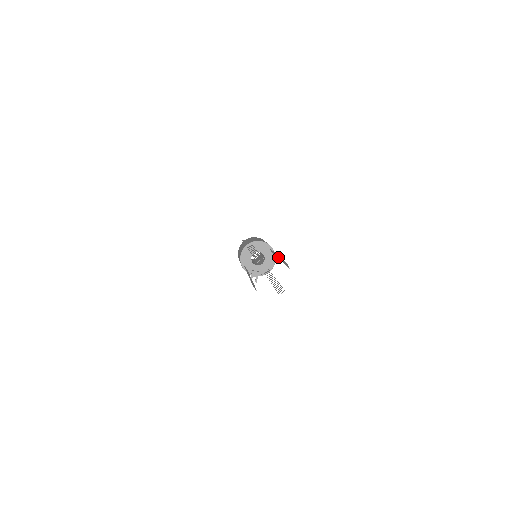
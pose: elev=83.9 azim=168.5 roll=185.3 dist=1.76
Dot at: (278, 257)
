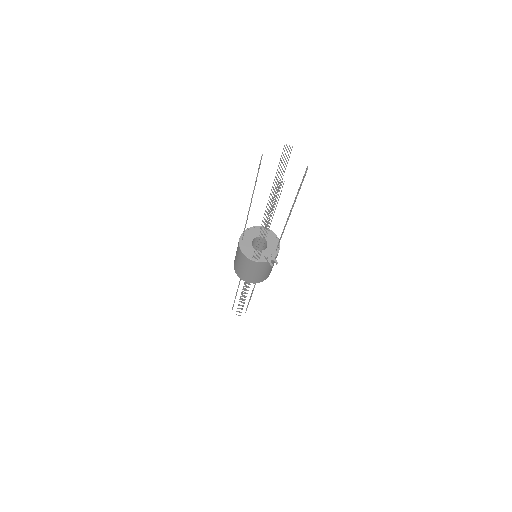
Dot at: occluded
